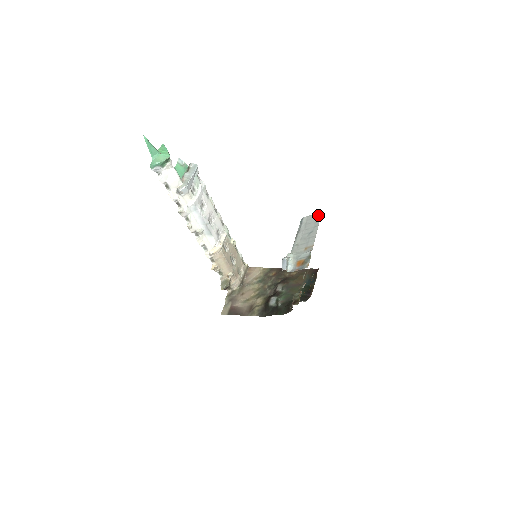
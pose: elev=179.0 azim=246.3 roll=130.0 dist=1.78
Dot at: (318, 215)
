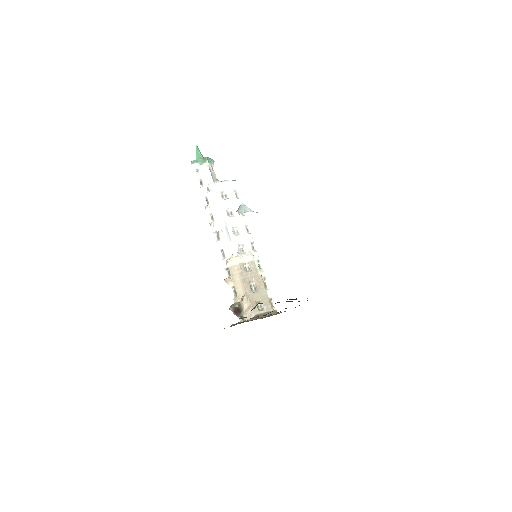
Dot at: occluded
